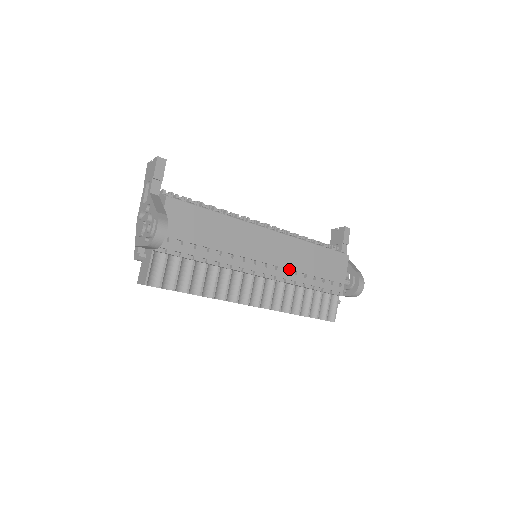
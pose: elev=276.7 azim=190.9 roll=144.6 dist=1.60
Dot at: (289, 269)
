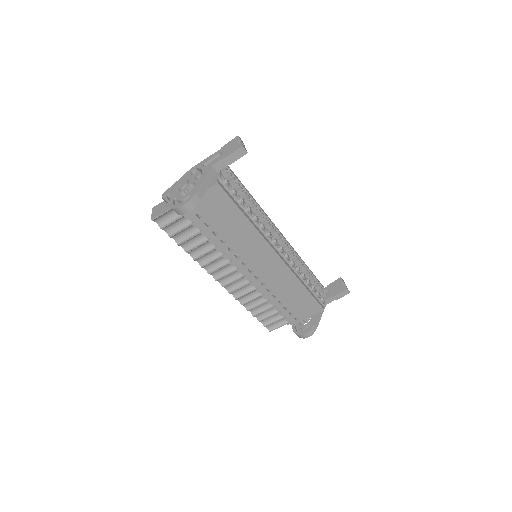
Dot at: (267, 285)
